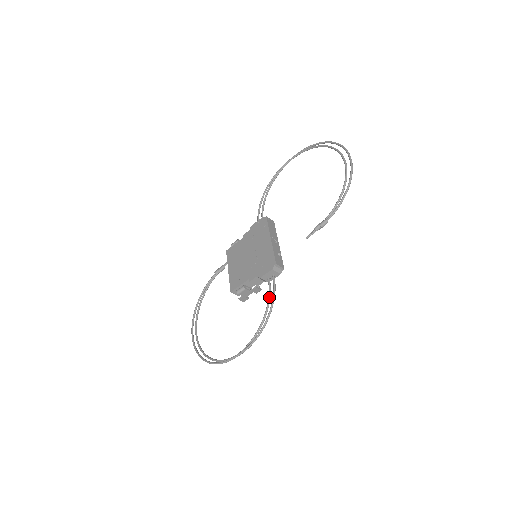
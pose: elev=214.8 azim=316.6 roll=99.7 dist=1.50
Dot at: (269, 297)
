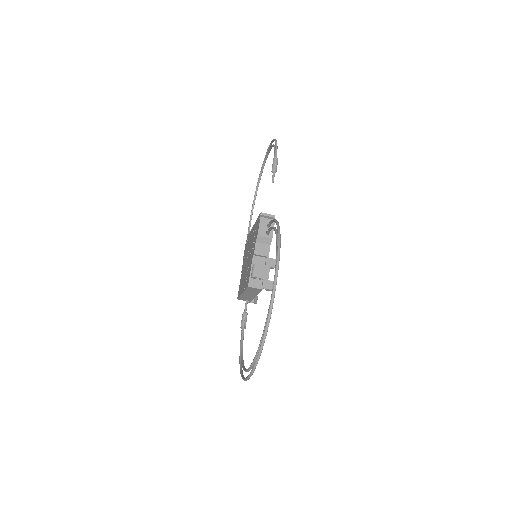
Dot at: (272, 227)
